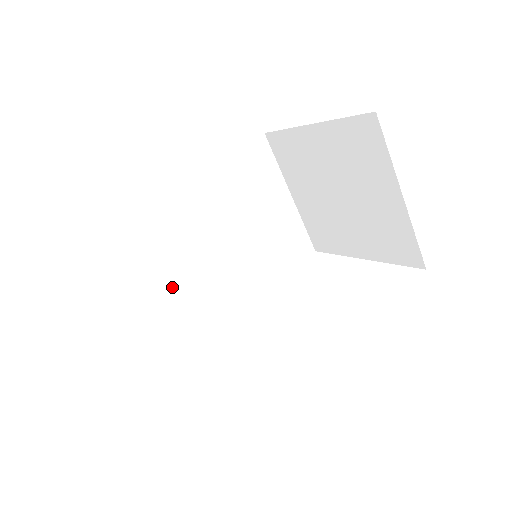
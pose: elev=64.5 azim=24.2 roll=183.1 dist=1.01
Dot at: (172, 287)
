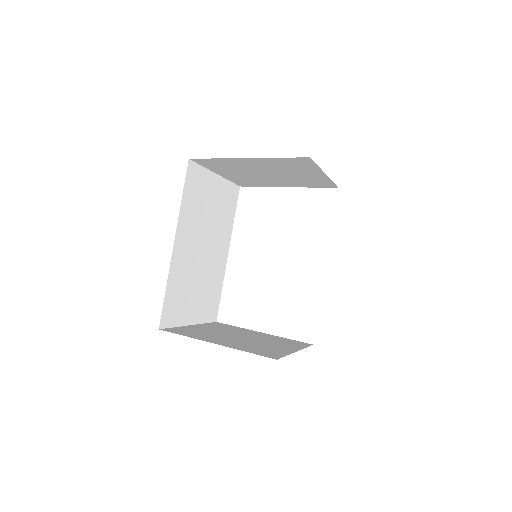
Dot at: (200, 295)
